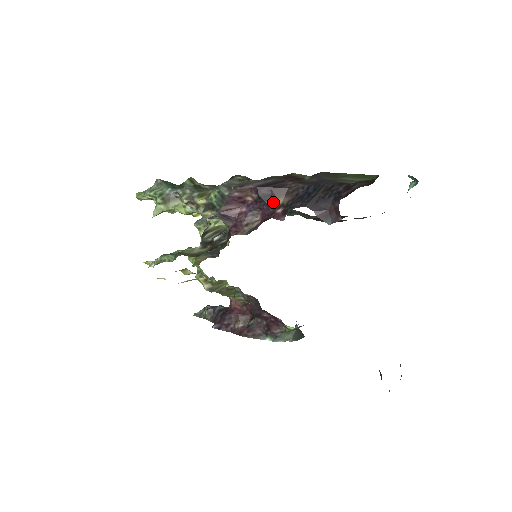
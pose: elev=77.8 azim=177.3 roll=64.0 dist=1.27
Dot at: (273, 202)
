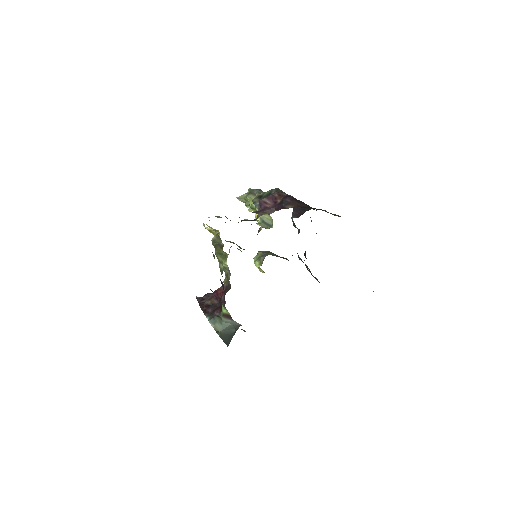
Dot at: (286, 206)
